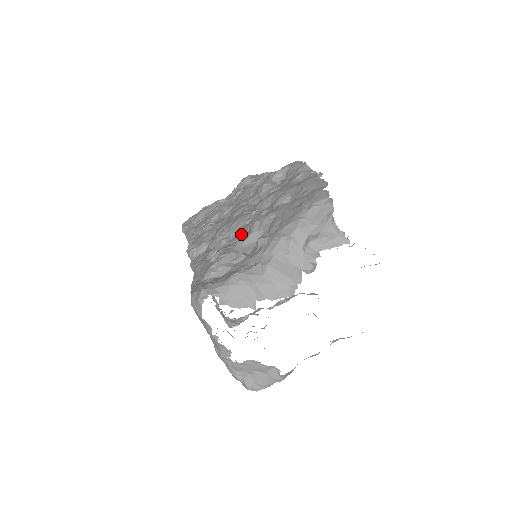
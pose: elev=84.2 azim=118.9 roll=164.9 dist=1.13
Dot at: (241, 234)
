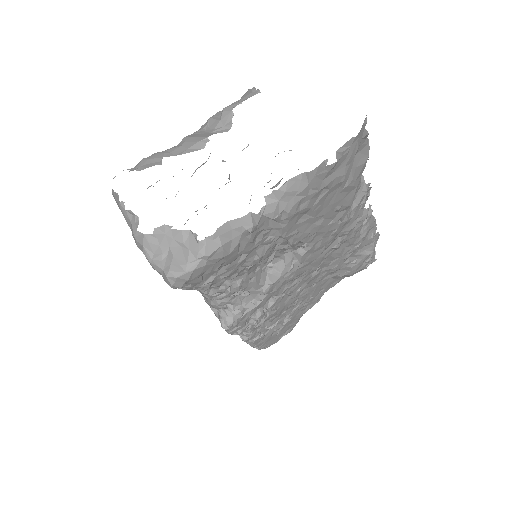
Dot at: occluded
